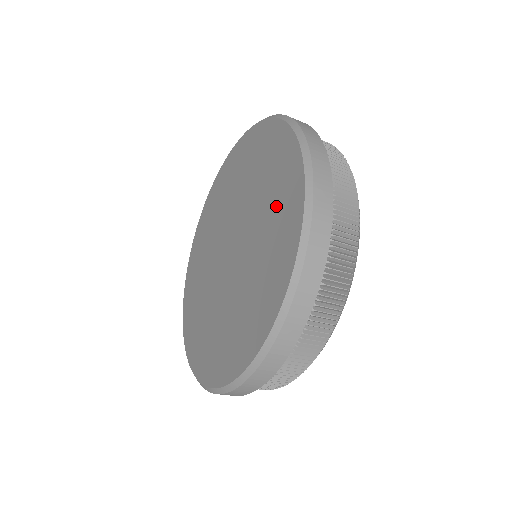
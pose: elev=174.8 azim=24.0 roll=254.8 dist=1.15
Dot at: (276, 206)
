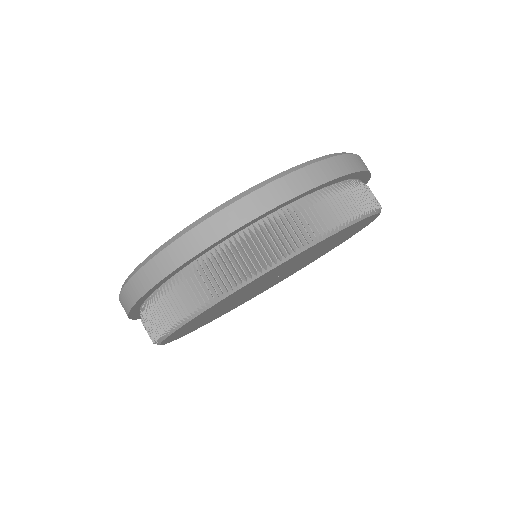
Dot at: occluded
